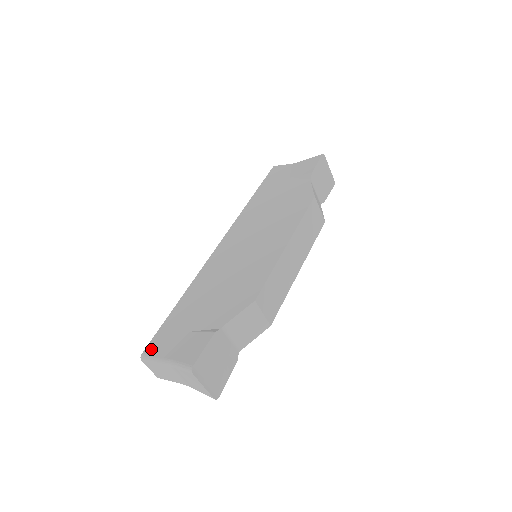
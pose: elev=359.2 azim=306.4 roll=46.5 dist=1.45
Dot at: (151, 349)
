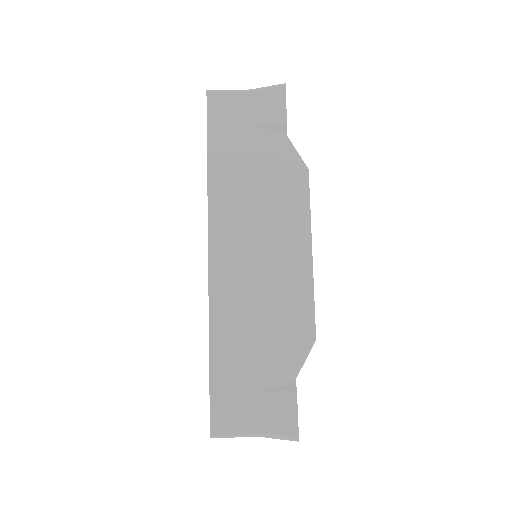
Dot at: (220, 426)
